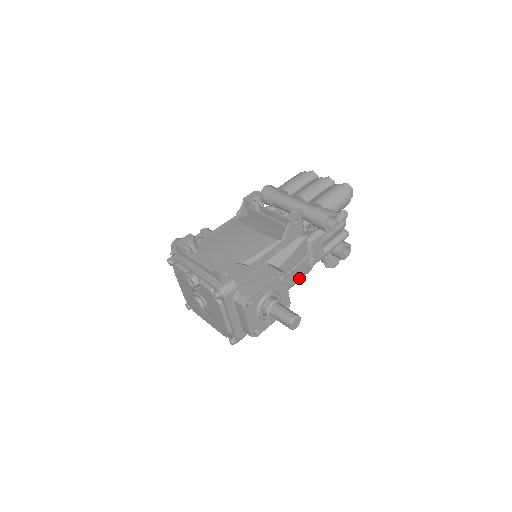
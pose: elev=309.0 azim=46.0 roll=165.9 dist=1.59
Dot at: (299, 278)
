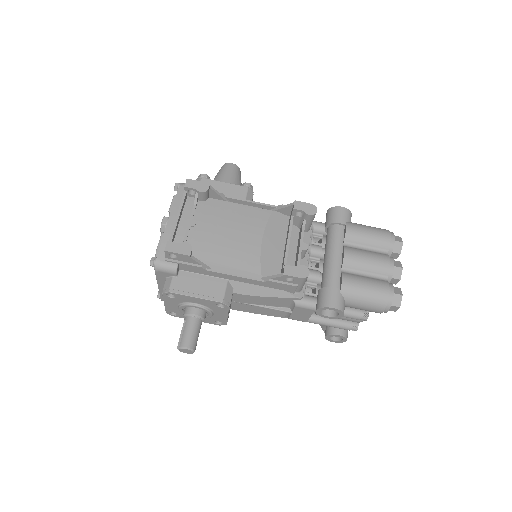
Dot at: (263, 313)
